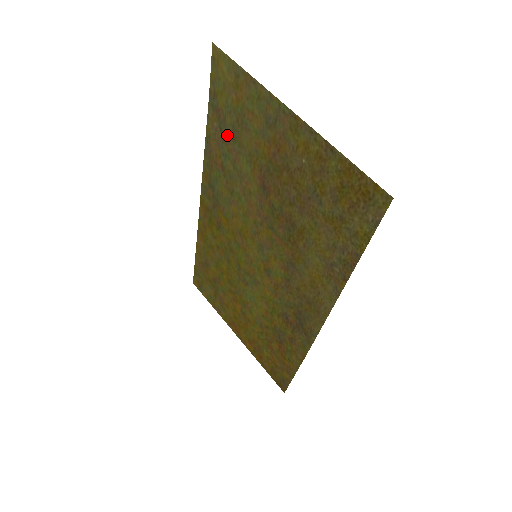
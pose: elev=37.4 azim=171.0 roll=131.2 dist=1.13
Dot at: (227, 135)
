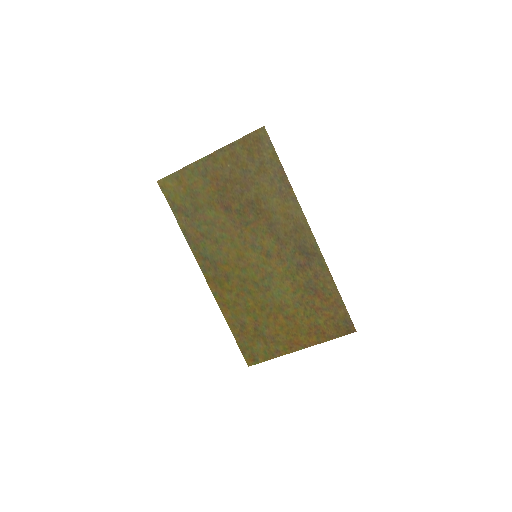
Dot at: (192, 213)
